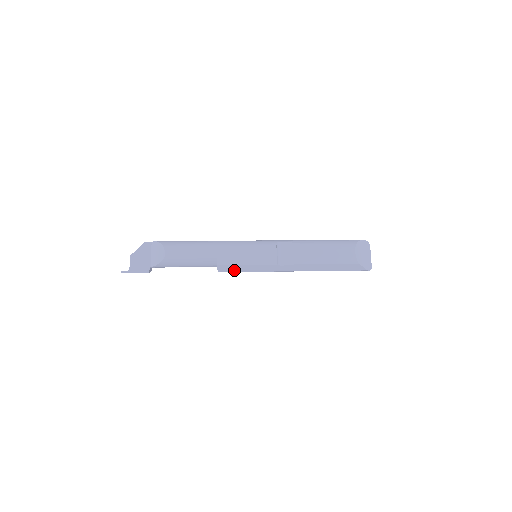
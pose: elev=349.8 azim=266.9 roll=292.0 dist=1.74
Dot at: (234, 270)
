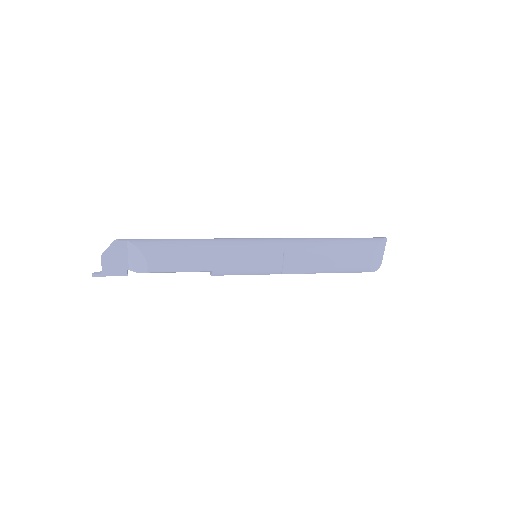
Dot at: occluded
